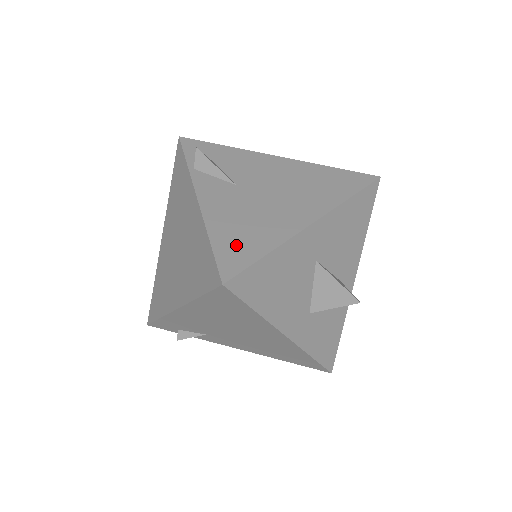
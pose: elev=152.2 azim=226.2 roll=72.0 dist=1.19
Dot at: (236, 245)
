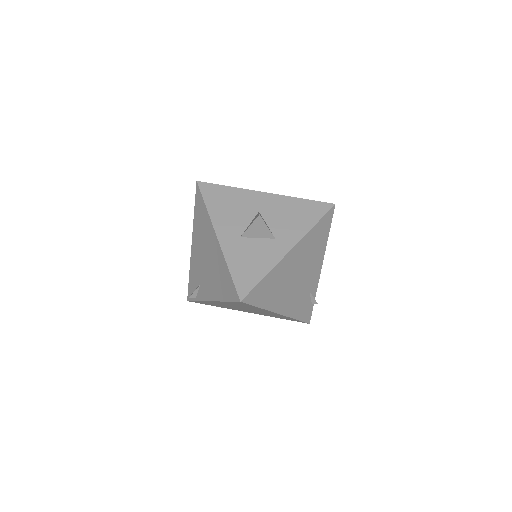
Dot at: occluded
